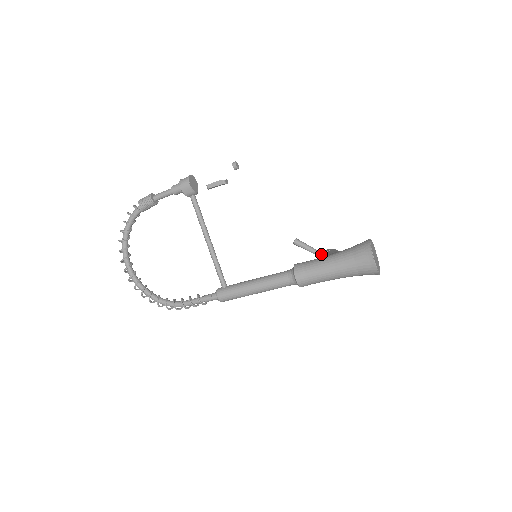
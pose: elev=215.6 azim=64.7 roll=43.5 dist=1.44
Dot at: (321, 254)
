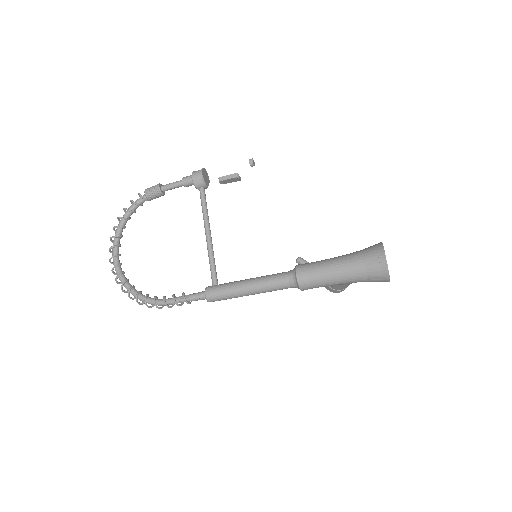
Dot at: occluded
